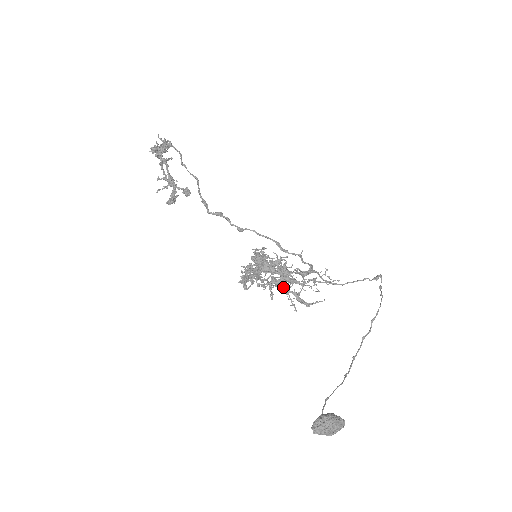
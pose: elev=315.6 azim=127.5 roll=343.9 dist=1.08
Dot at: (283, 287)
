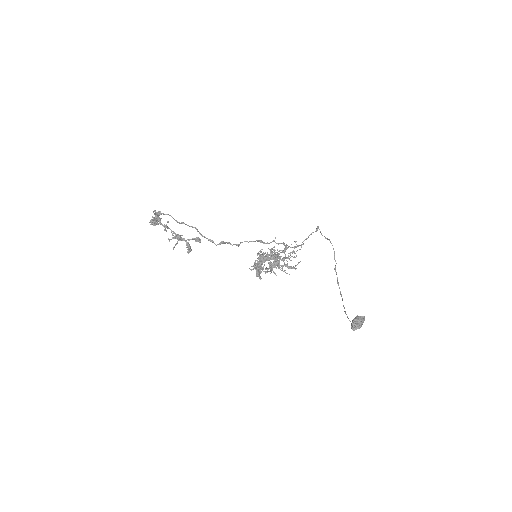
Dot at: (280, 265)
